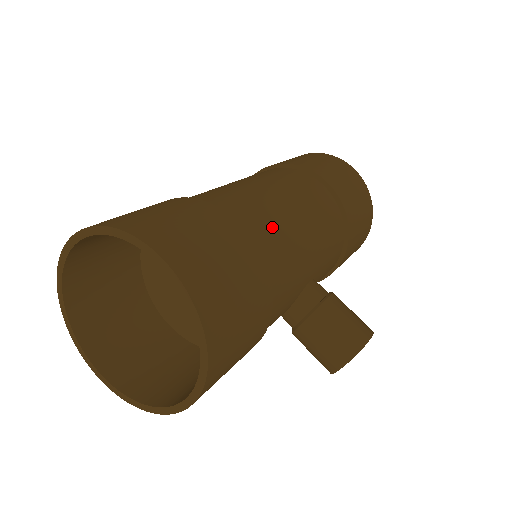
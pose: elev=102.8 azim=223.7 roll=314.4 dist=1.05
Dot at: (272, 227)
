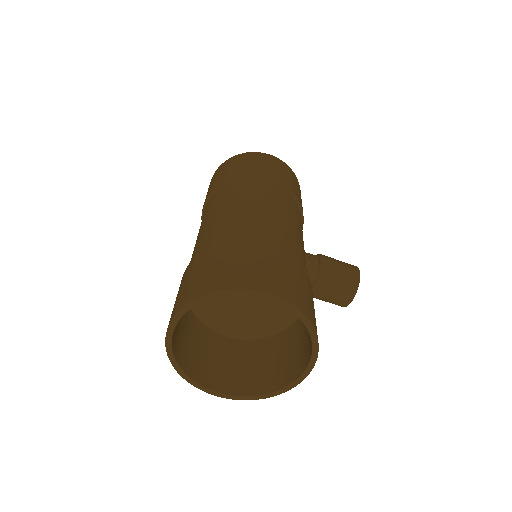
Dot at: (280, 233)
